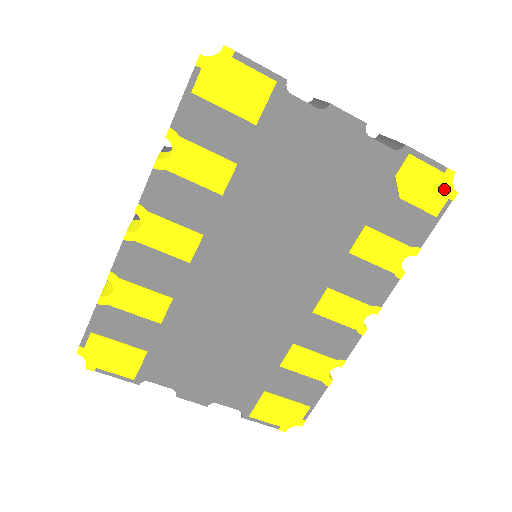
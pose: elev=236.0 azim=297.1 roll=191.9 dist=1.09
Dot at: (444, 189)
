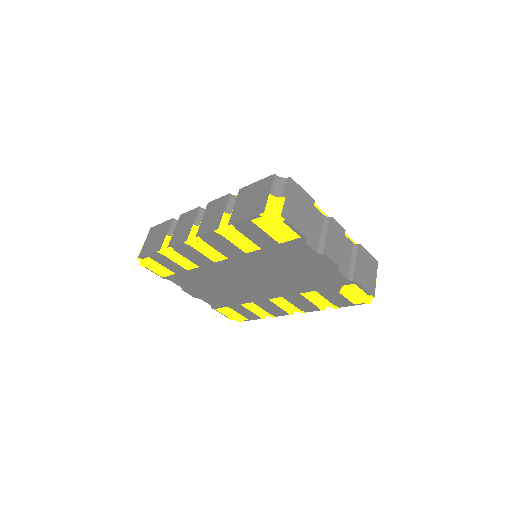
Dot at: (365, 300)
